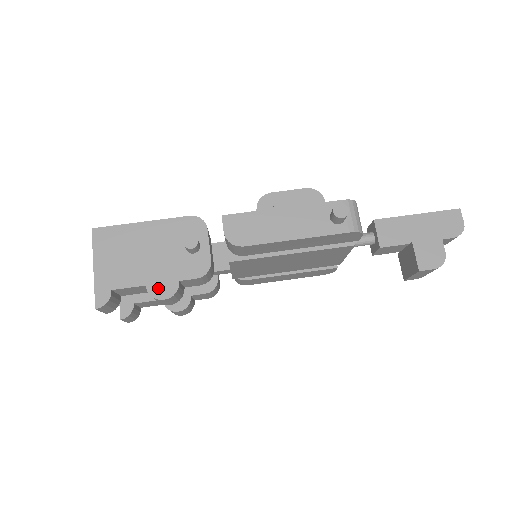
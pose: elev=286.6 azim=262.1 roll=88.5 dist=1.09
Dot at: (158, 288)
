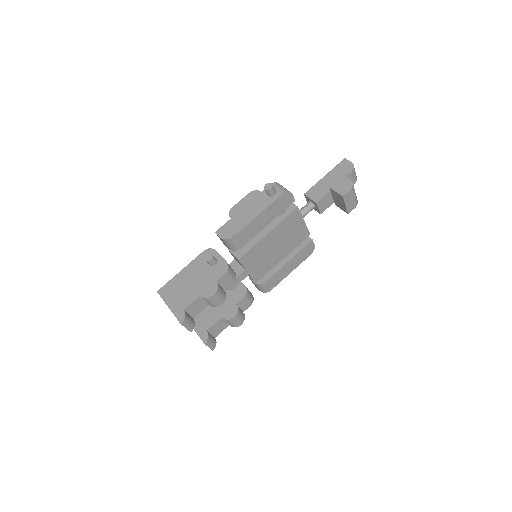
Dot at: (207, 292)
